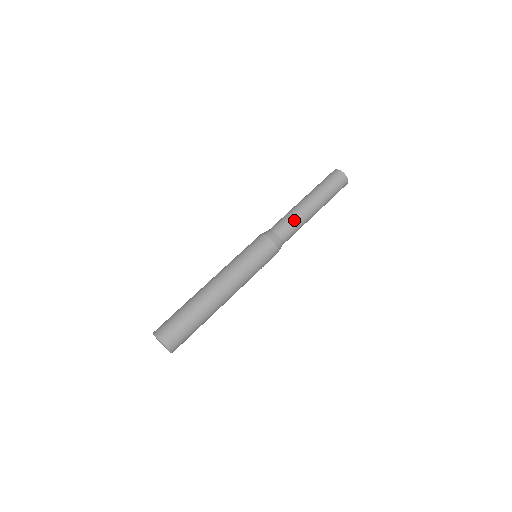
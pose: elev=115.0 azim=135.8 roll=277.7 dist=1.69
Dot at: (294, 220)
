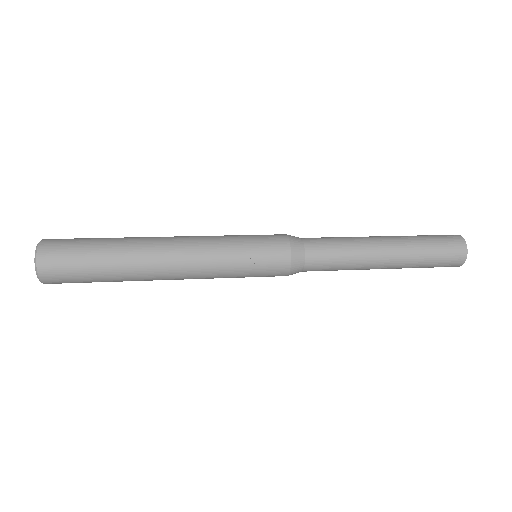
Dot at: (340, 238)
